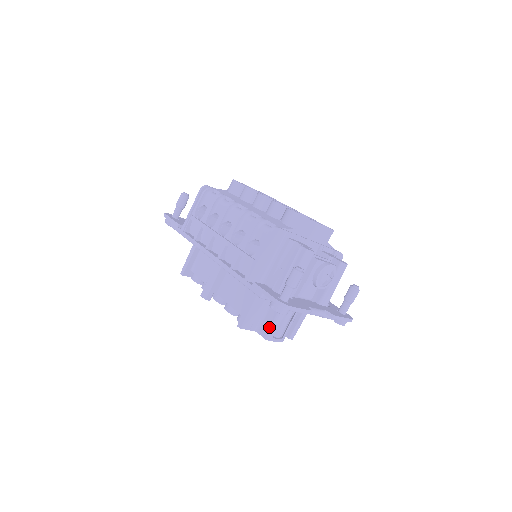
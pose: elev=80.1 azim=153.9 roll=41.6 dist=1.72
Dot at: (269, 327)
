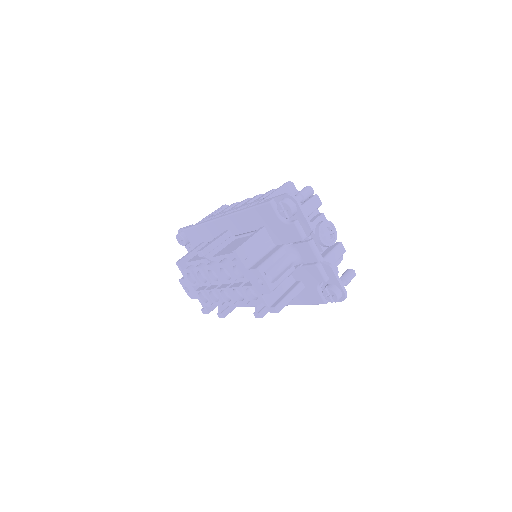
Dot at: (263, 261)
